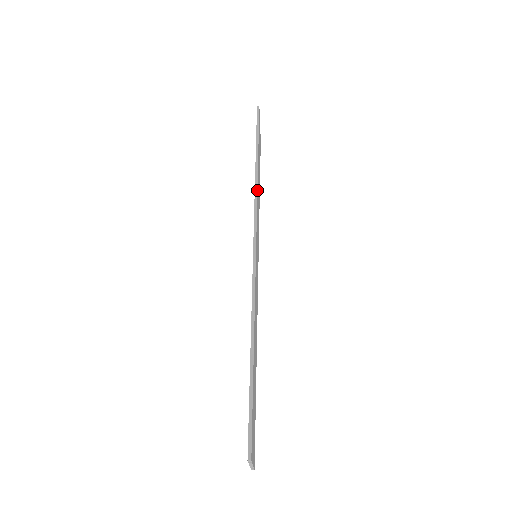
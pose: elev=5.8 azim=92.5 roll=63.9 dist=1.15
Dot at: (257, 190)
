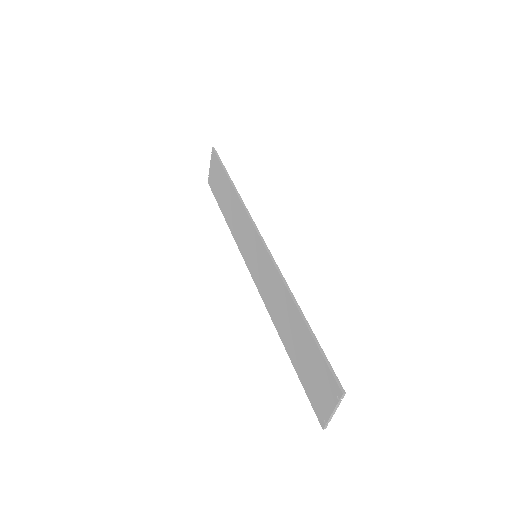
Dot at: (243, 203)
